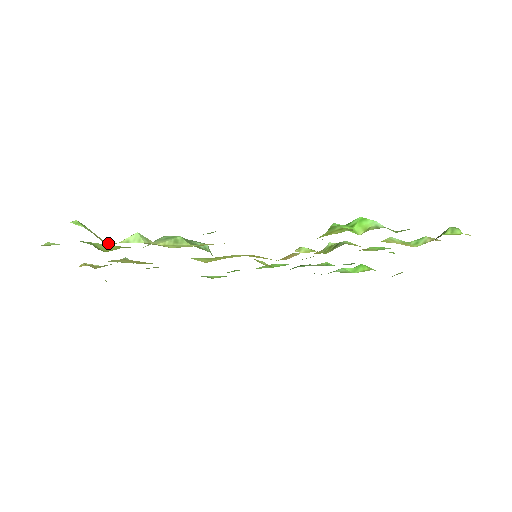
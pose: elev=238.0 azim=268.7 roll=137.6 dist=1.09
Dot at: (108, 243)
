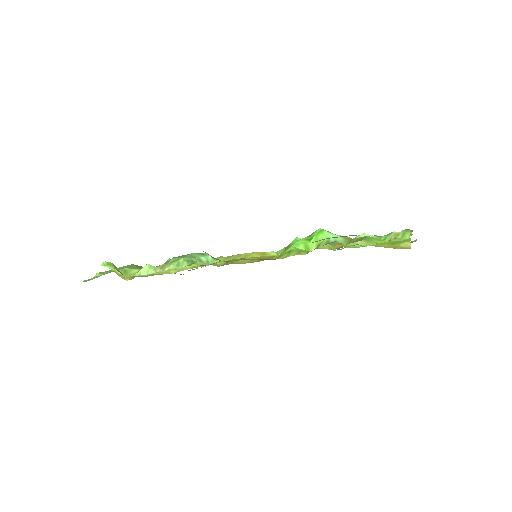
Dot at: (126, 278)
